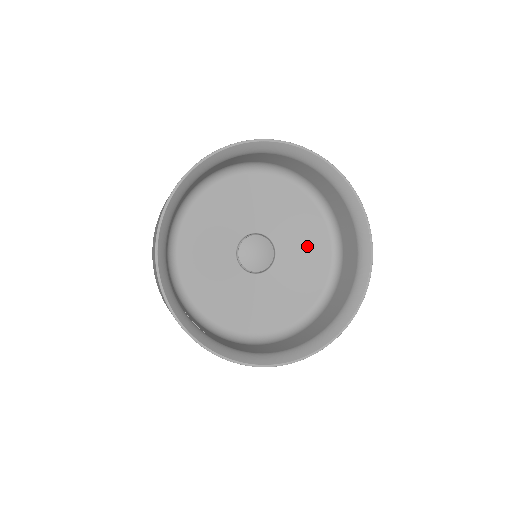
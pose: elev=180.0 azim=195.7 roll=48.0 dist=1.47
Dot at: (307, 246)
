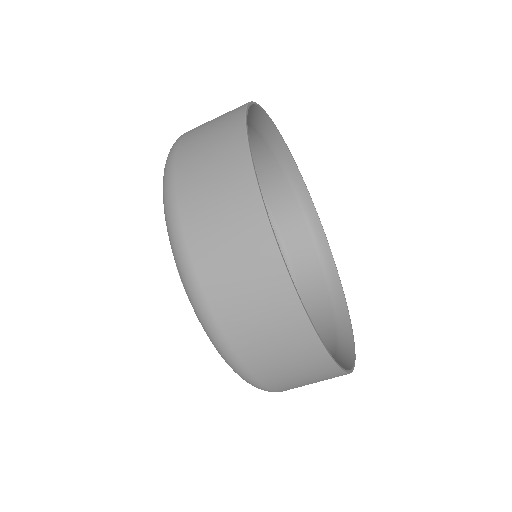
Dot at: occluded
